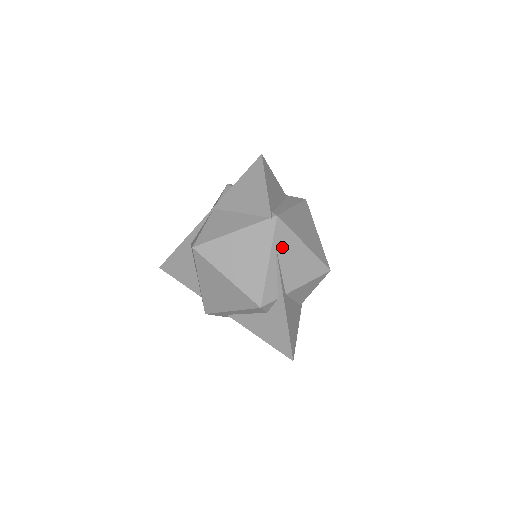
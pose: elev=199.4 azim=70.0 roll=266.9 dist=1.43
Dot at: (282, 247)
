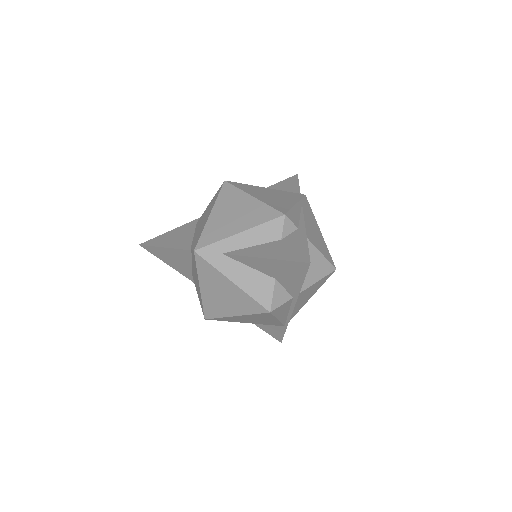
Dot at: (306, 210)
